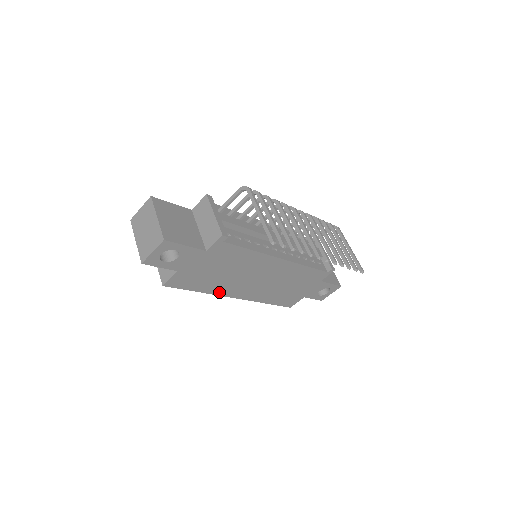
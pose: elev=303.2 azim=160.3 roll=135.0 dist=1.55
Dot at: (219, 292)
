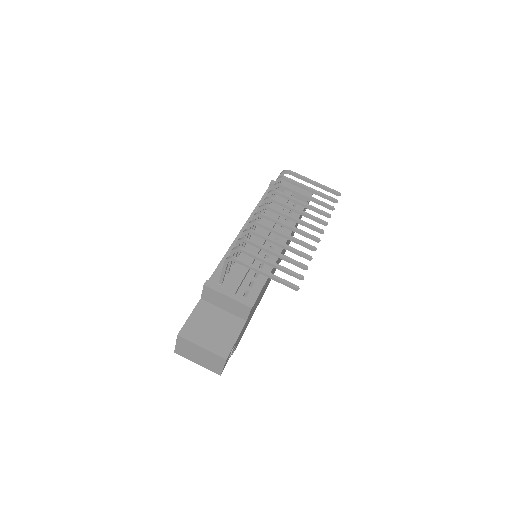
Dot at: (258, 304)
